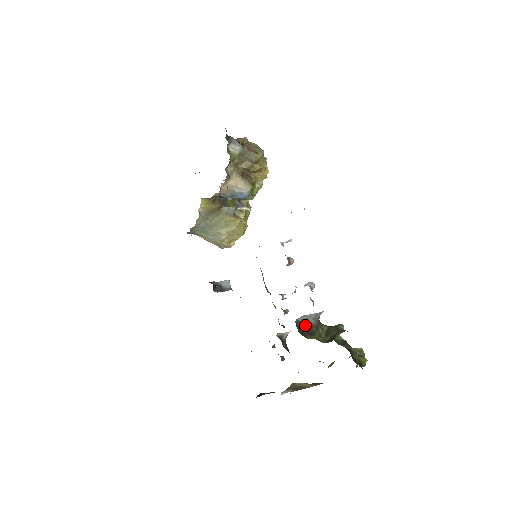
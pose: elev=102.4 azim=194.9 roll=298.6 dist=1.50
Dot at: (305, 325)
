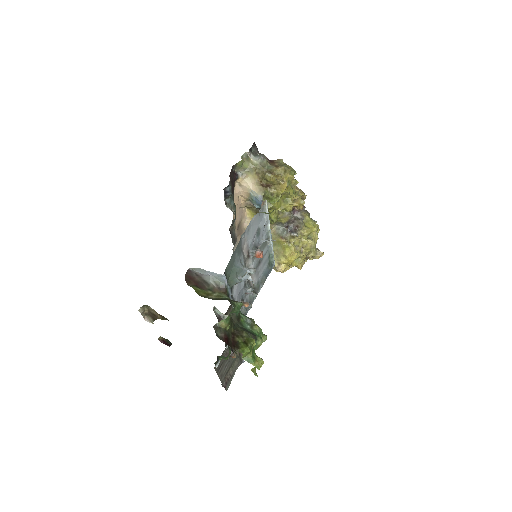
Dot at: (200, 279)
